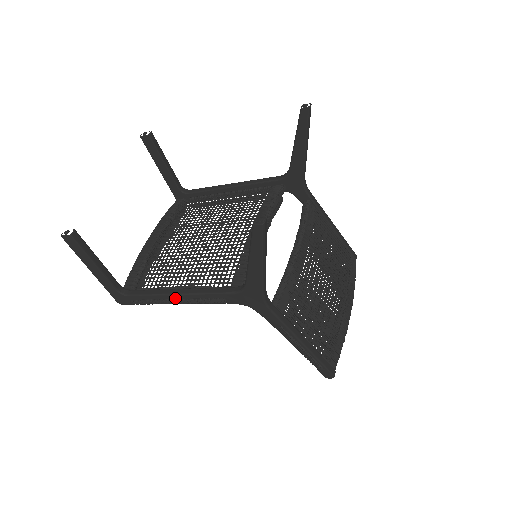
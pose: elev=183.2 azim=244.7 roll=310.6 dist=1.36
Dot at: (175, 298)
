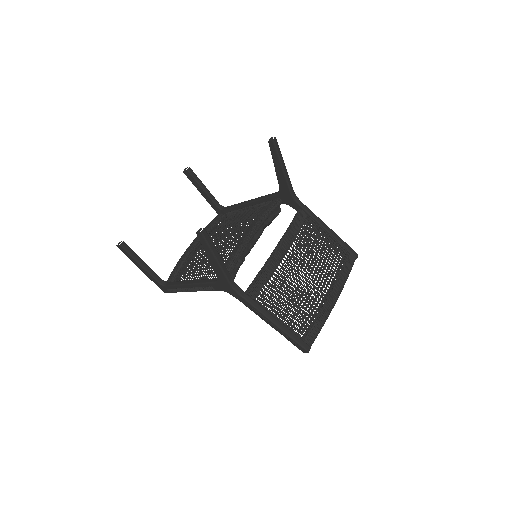
Dot at: (188, 287)
